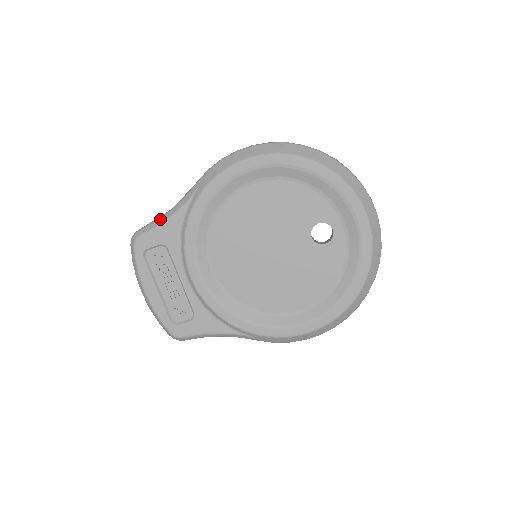
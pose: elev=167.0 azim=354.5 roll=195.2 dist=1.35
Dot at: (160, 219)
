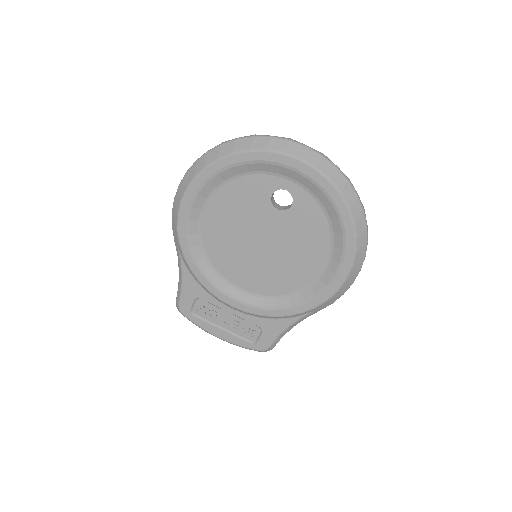
Dot at: (179, 284)
